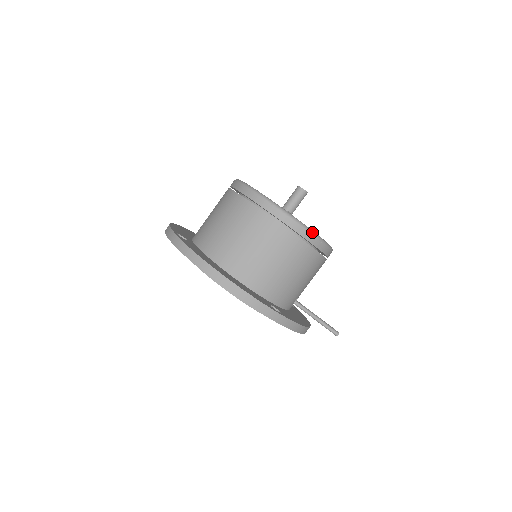
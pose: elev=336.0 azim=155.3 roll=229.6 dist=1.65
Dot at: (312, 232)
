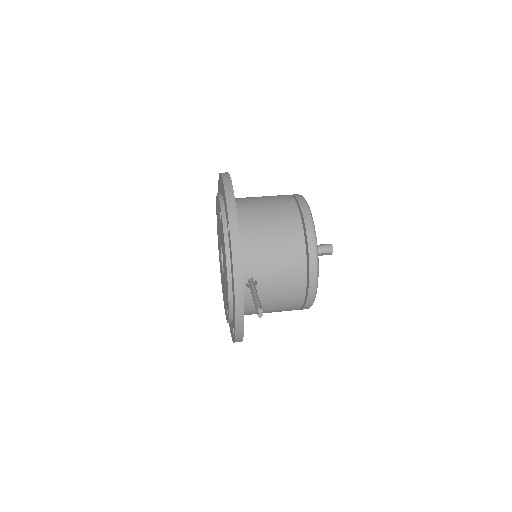
Dot at: (313, 224)
